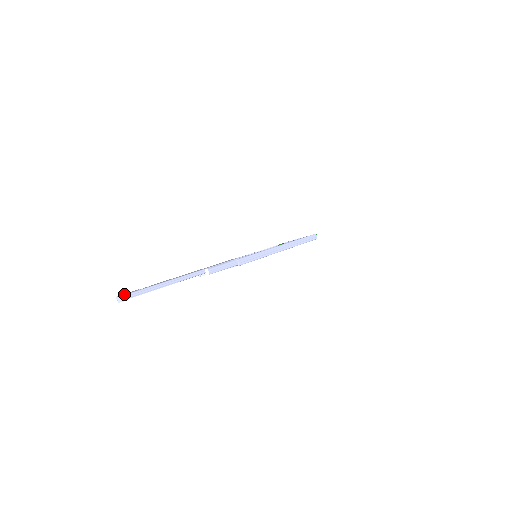
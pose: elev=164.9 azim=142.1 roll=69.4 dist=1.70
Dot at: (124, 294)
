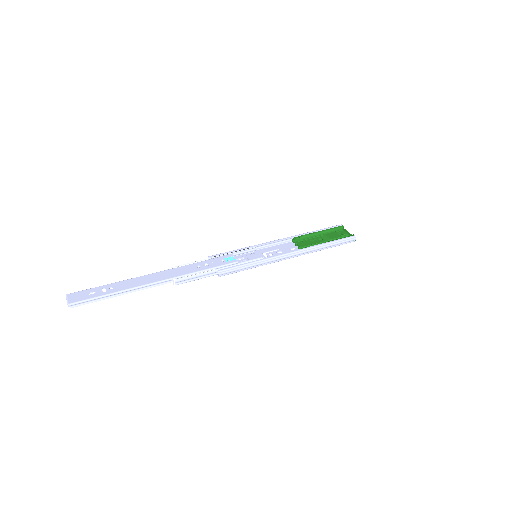
Dot at: (69, 301)
